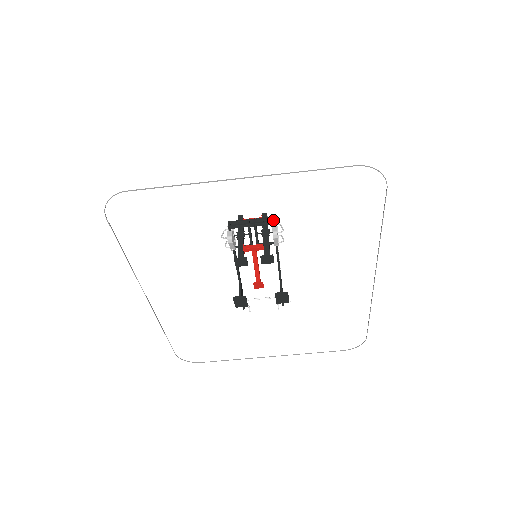
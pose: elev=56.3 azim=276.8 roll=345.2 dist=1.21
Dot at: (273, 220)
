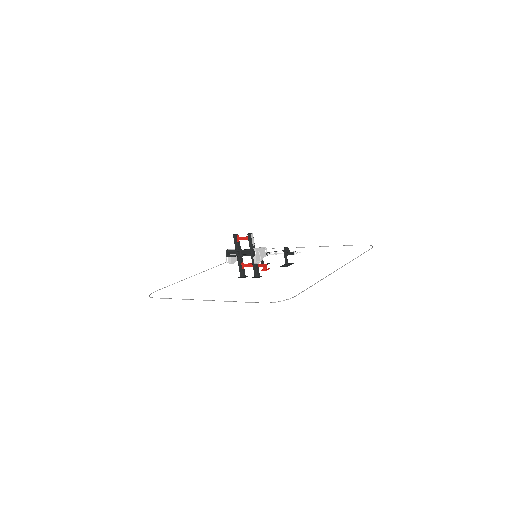
Dot at: (251, 254)
